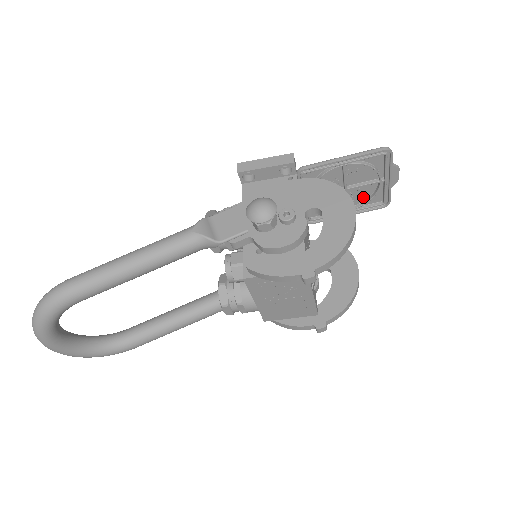
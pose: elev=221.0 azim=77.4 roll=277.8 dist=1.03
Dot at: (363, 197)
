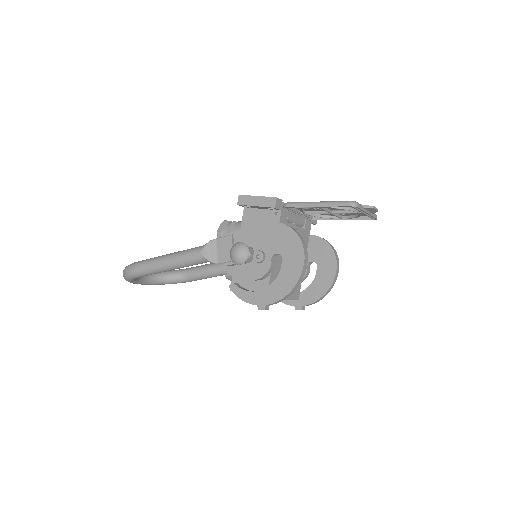
Dot at: (352, 214)
